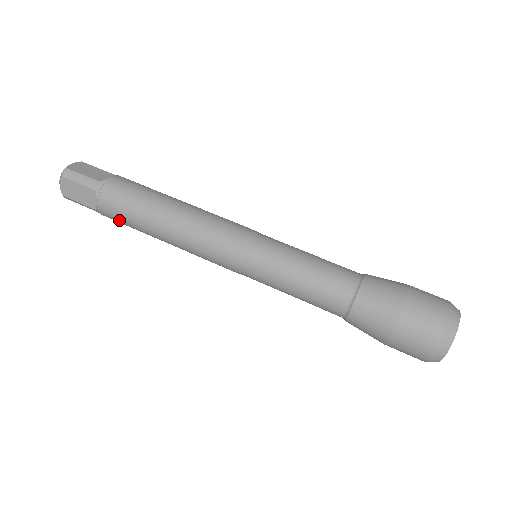
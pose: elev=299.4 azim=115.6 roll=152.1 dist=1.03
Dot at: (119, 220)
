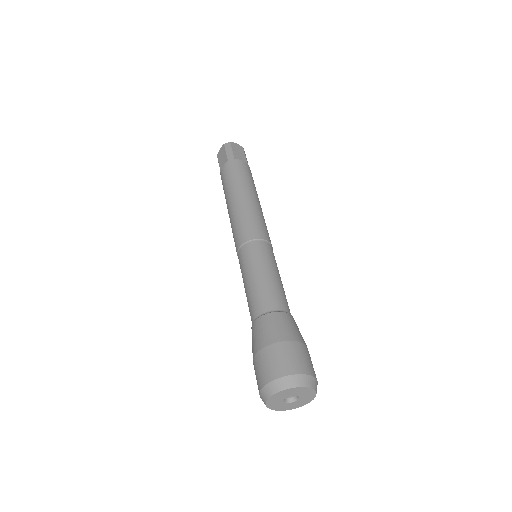
Dot at: (223, 184)
